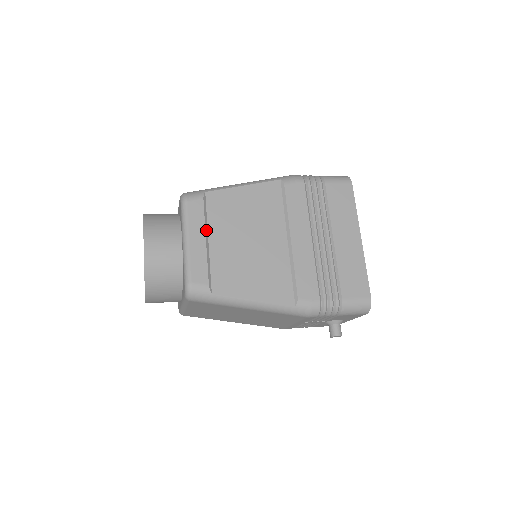
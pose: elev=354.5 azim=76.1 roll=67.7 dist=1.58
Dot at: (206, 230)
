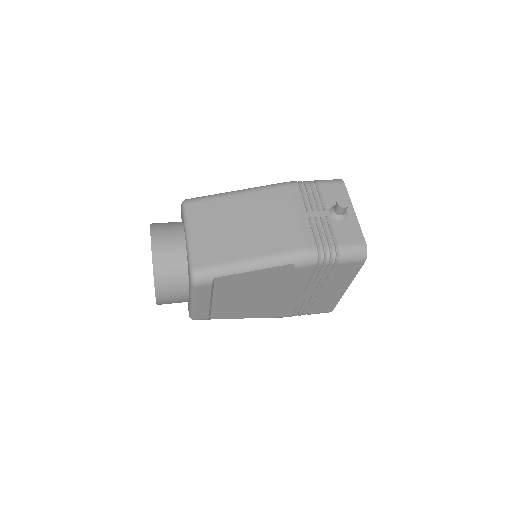
Dot at: (211, 297)
